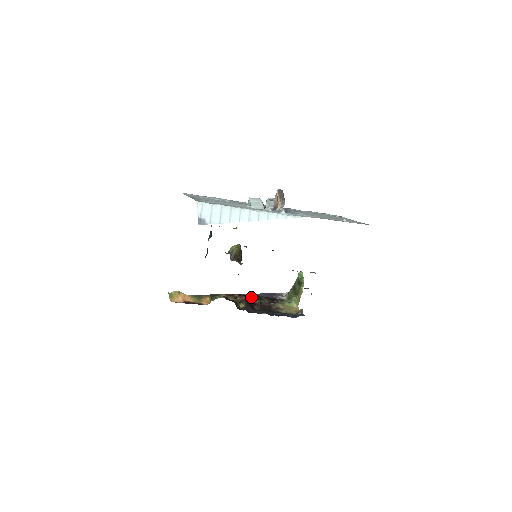
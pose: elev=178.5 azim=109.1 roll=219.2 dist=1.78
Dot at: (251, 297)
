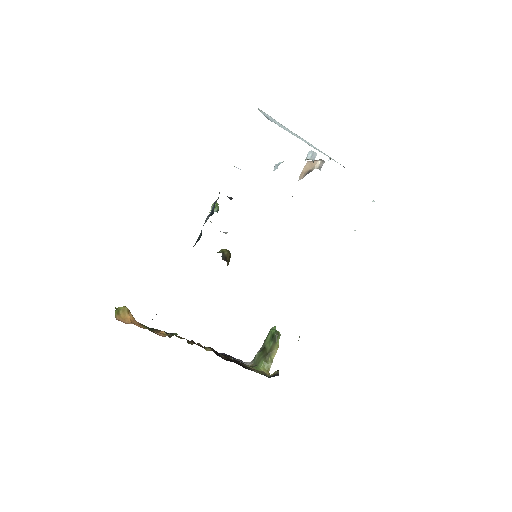
Dot at: occluded
